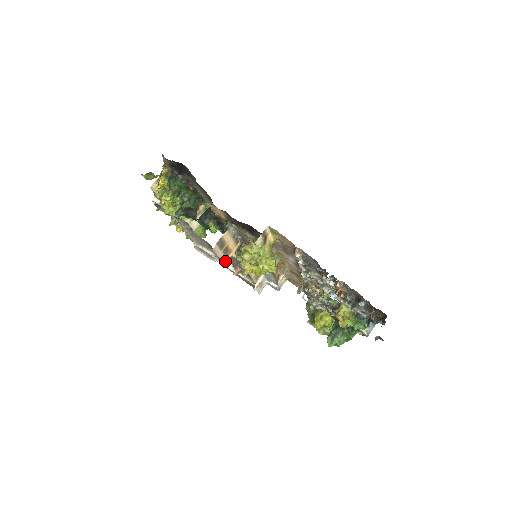
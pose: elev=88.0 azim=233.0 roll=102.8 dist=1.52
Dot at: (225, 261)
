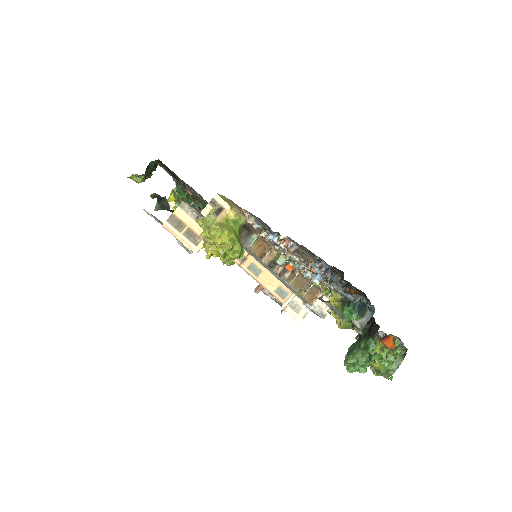
Dot at: (195, 249)
